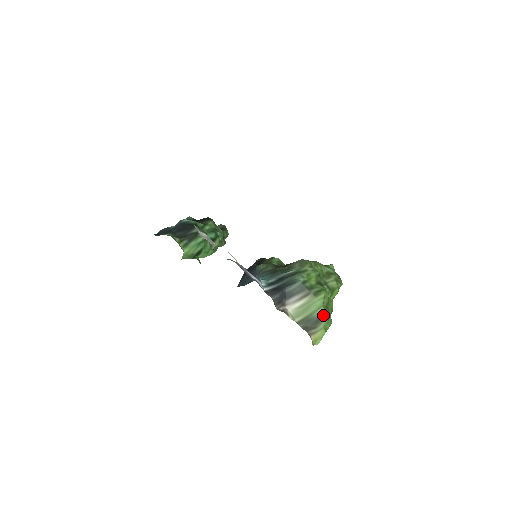
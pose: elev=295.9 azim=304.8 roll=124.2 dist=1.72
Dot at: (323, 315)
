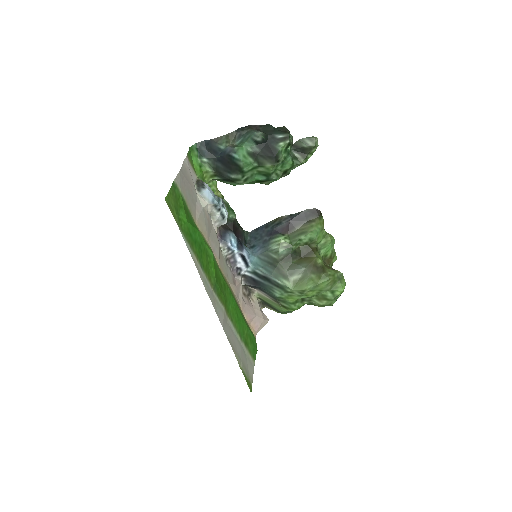
Dot at: (281, 312)
